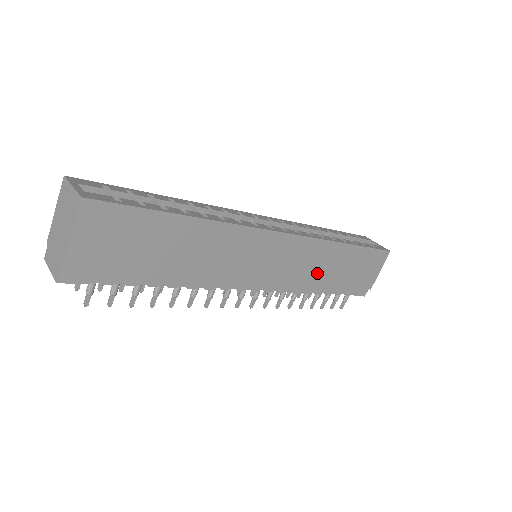
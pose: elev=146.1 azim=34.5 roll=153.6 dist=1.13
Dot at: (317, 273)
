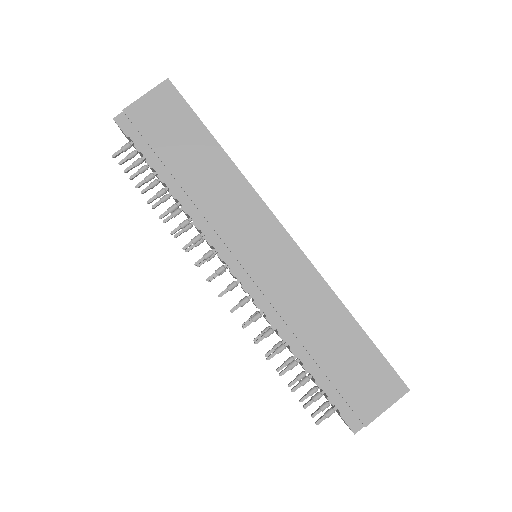
Dot at: (303, 319)
